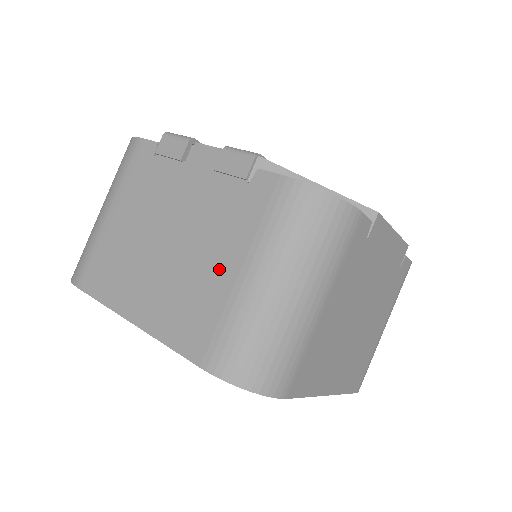
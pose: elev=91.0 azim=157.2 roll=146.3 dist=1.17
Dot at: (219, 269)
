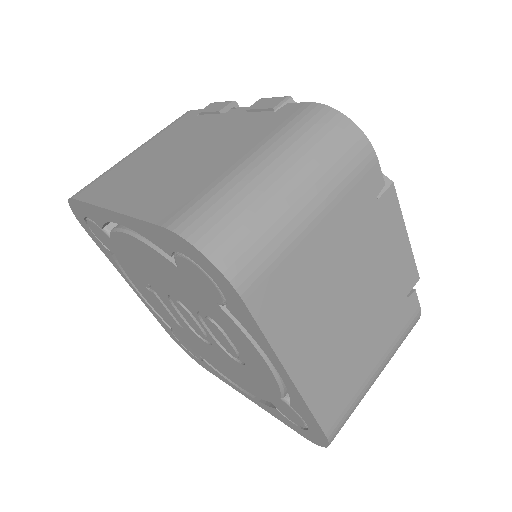
Dot at: (220, 161)
